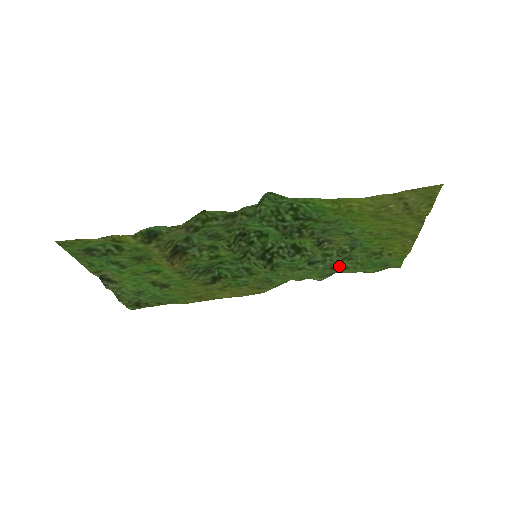
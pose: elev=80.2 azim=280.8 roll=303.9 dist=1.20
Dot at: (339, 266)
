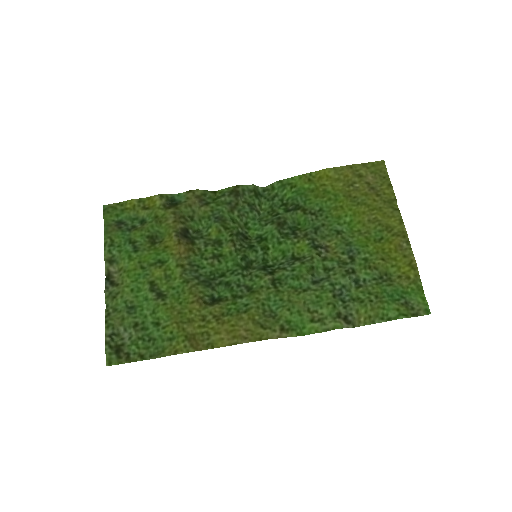
Dot at: (351, 298)
